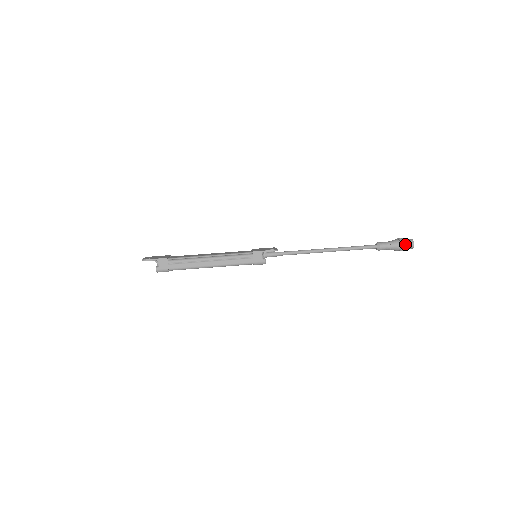
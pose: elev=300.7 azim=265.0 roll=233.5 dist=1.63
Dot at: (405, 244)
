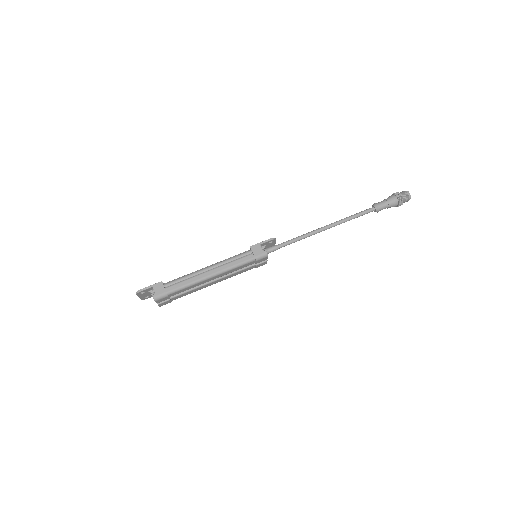
Dot at: (401, 195)
